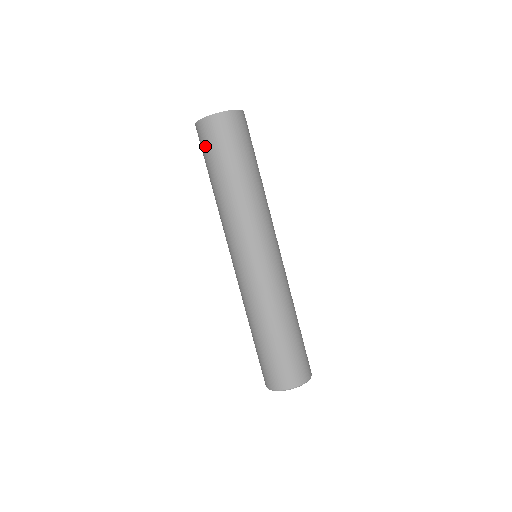
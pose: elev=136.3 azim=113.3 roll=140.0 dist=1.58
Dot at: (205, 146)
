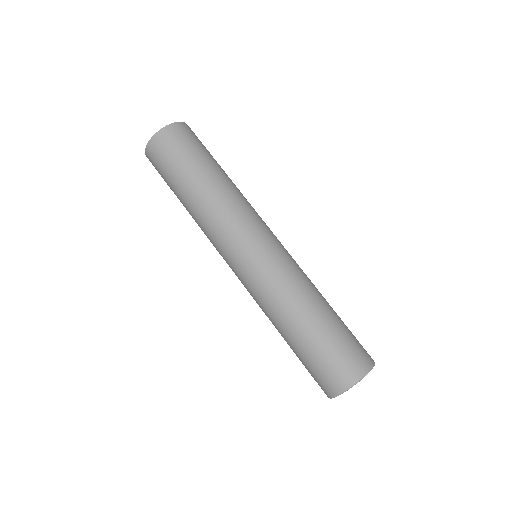
Dot at: (161, 166)
